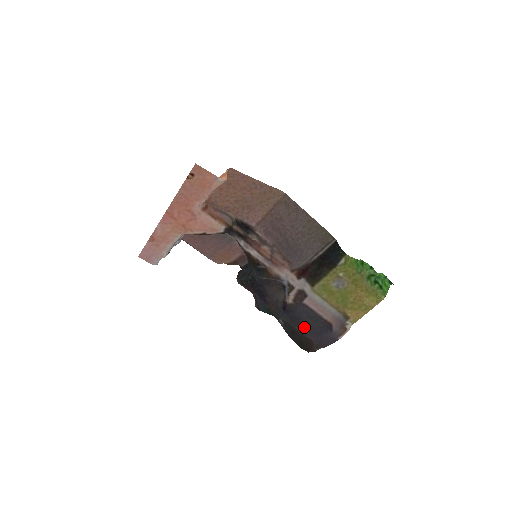
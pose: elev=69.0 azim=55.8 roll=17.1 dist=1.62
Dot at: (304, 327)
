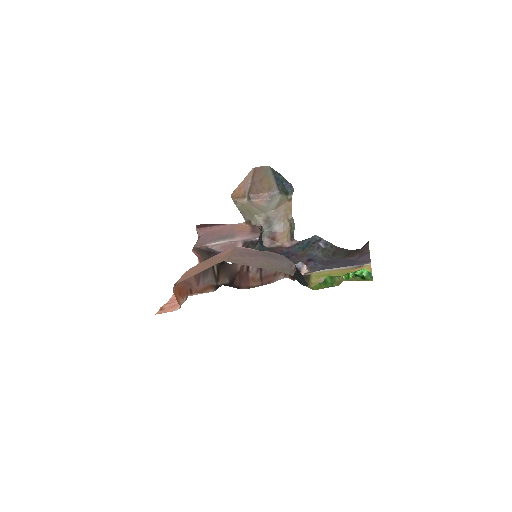
Dot at: (336, 262)
